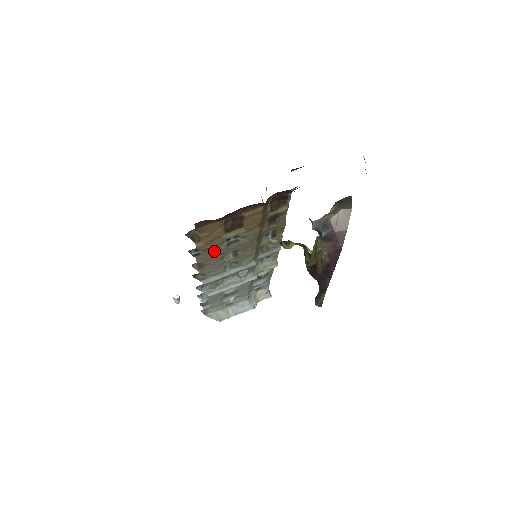
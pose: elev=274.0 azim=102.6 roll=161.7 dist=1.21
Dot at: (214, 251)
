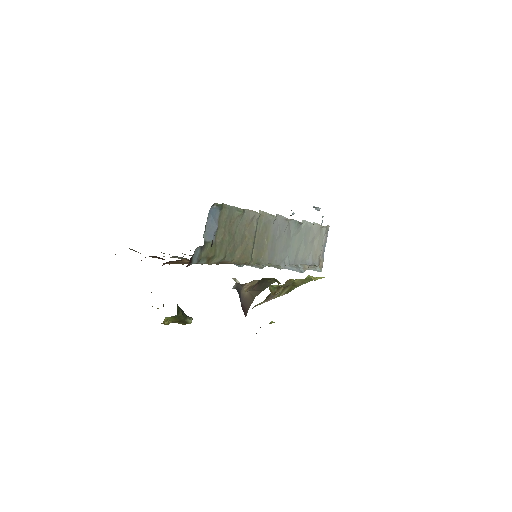
Dot at: occluded
